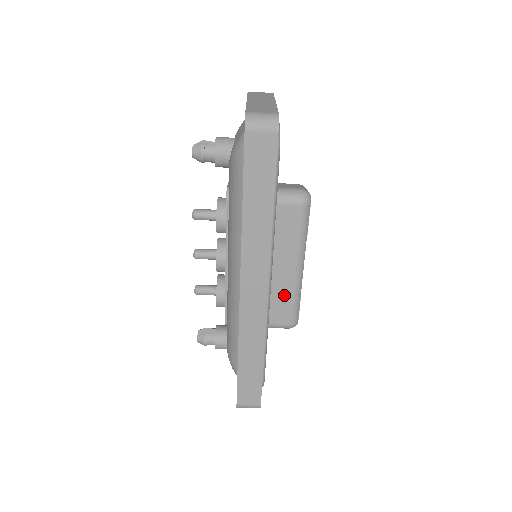
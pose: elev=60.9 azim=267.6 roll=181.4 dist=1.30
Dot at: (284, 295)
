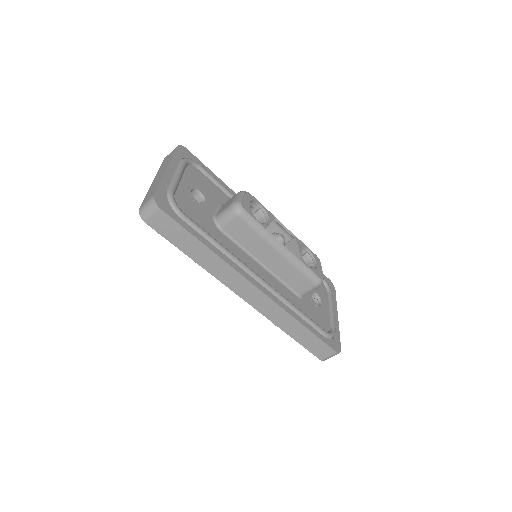
Dot at: (290, 272)
